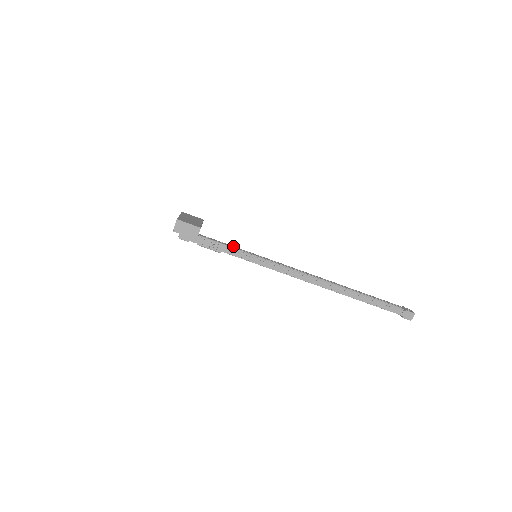
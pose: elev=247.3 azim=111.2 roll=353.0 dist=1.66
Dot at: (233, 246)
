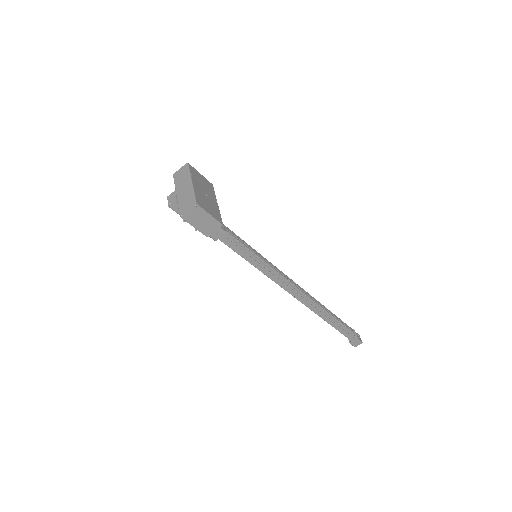
Dot at: (232, 231)
